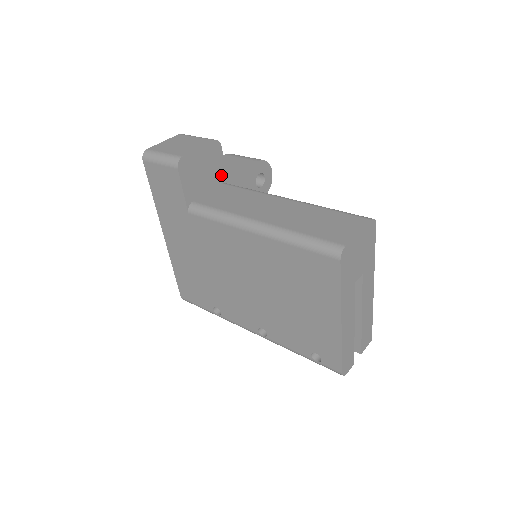
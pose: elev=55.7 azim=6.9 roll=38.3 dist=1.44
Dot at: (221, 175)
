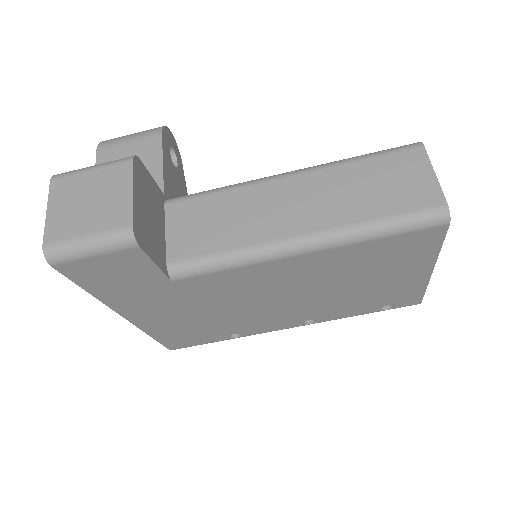
Dot at: (158, 196)
